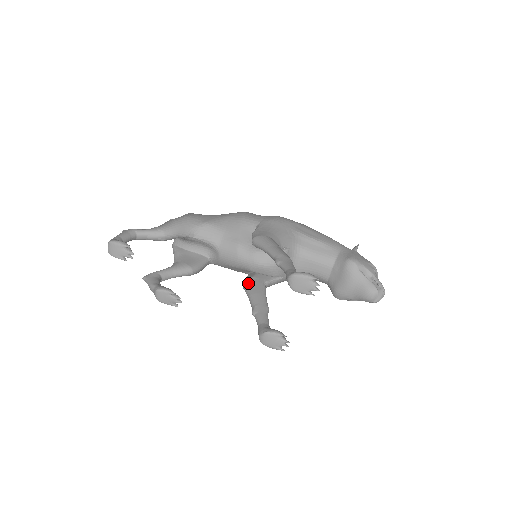
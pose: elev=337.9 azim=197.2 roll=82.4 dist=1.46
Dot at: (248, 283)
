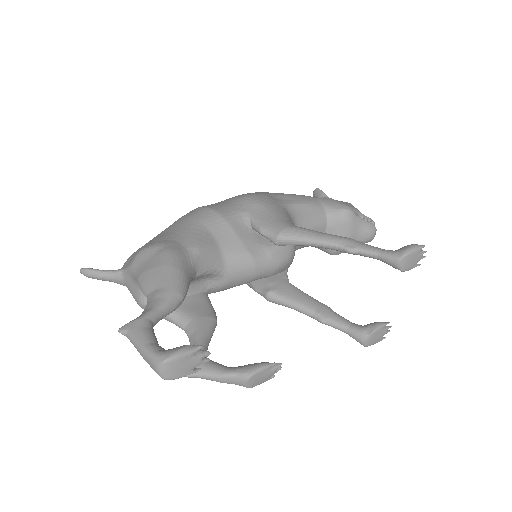
Dot at: (277, 292)
